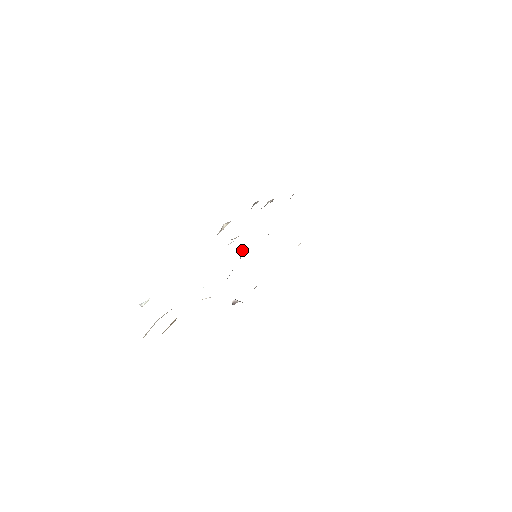
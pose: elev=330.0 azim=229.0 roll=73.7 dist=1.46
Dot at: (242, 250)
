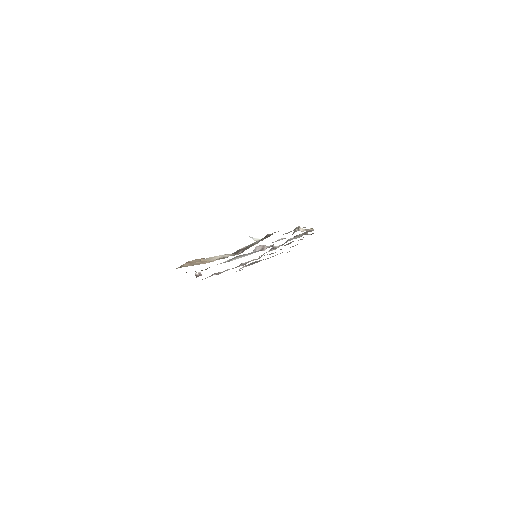
Dot at: (266, 247)
